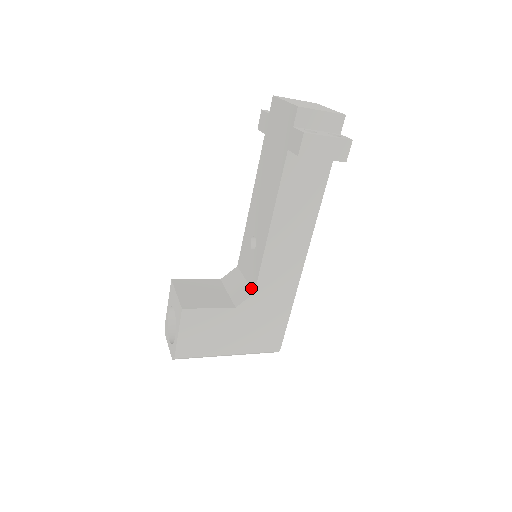
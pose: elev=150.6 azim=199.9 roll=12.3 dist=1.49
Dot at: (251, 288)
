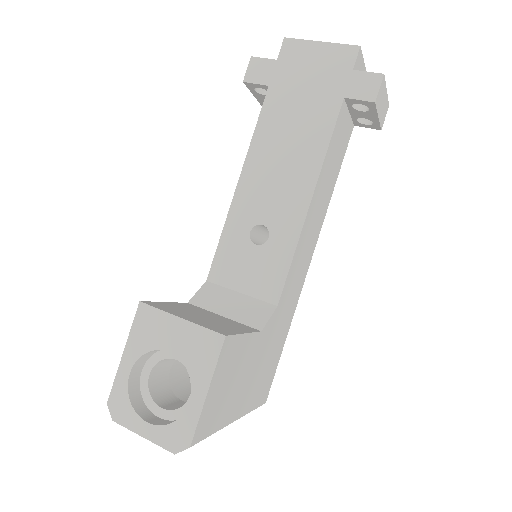
Dot at: (265, 301)
